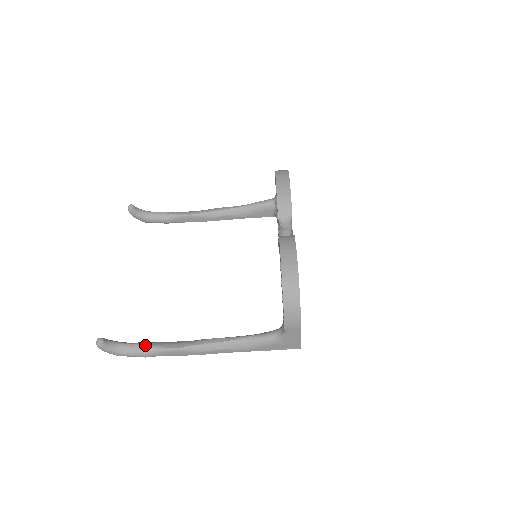
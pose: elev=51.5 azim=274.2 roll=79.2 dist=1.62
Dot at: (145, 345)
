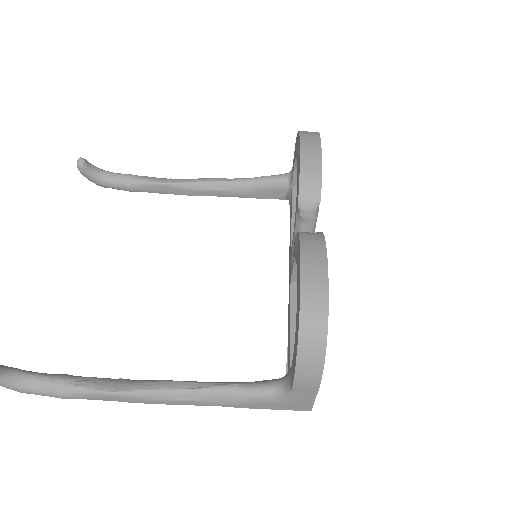
Dot at: (66, 380)
